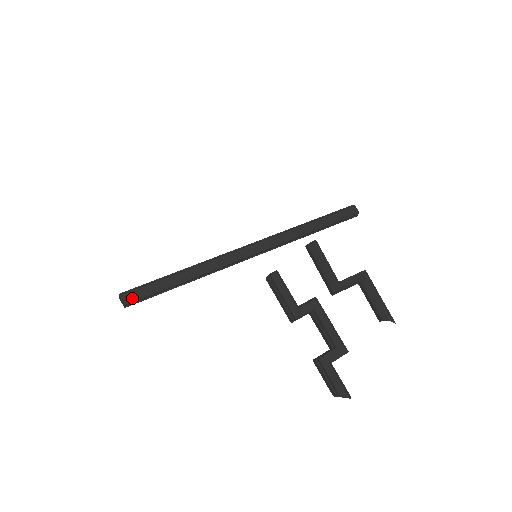
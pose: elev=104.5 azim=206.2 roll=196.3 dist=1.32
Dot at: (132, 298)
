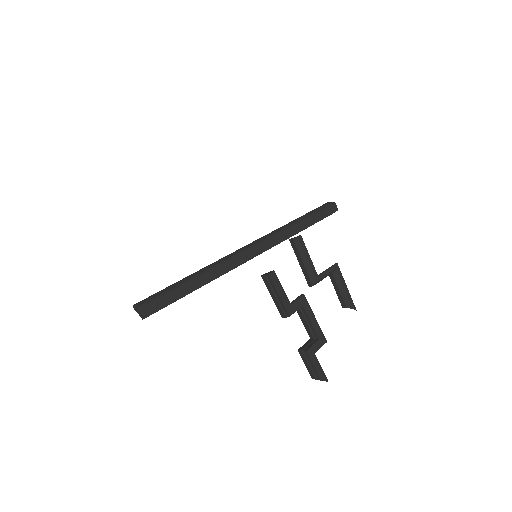
Dot at: (151, 310)
